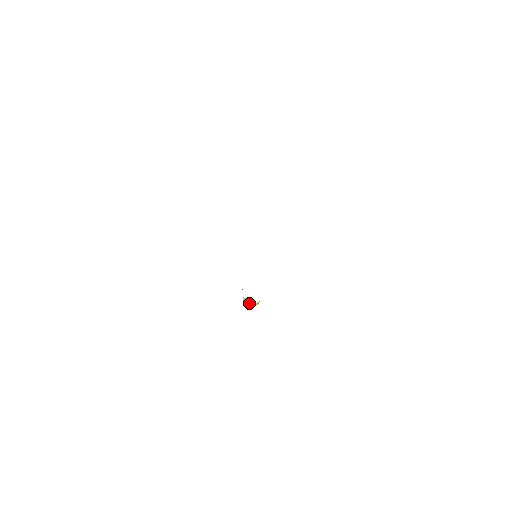
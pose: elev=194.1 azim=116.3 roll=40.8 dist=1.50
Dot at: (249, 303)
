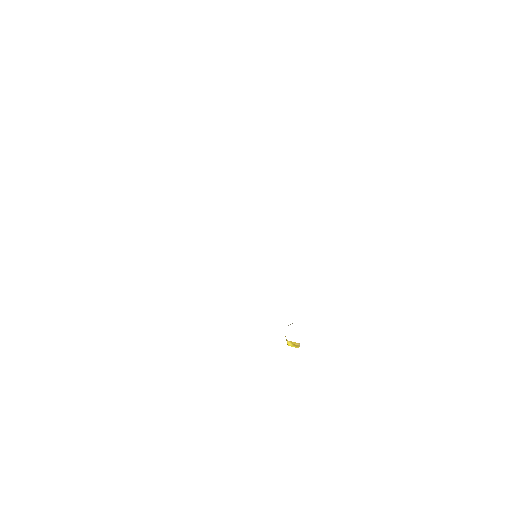
Dot at: (298, 346)
